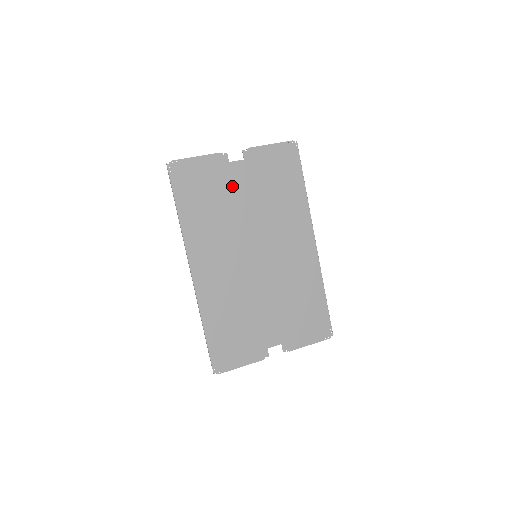
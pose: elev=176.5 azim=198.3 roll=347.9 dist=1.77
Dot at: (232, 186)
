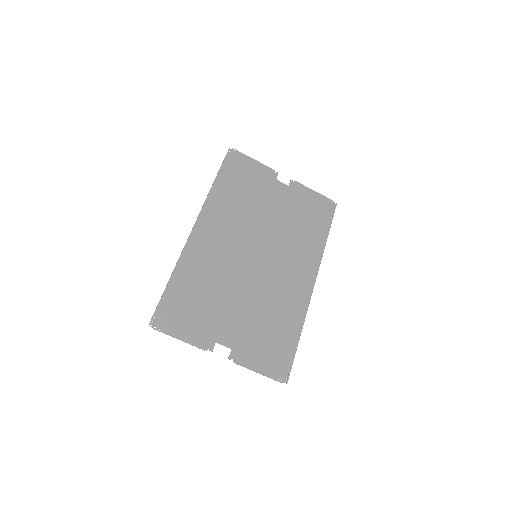
Dot at: (268, 195)
